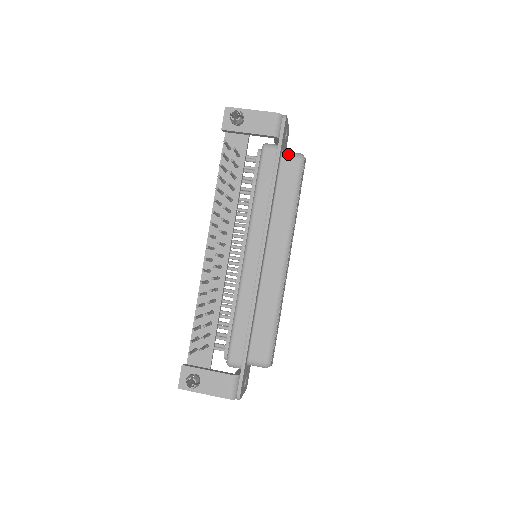
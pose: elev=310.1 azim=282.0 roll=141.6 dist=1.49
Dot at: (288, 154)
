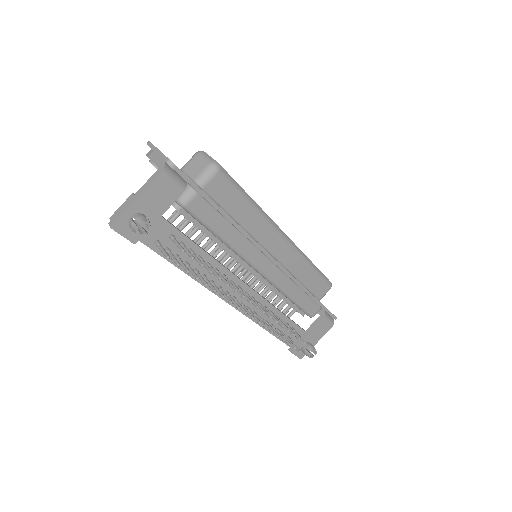
Dot at: (205, 180)
